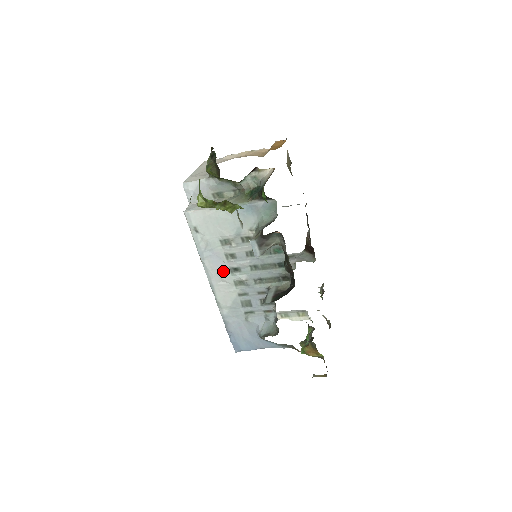
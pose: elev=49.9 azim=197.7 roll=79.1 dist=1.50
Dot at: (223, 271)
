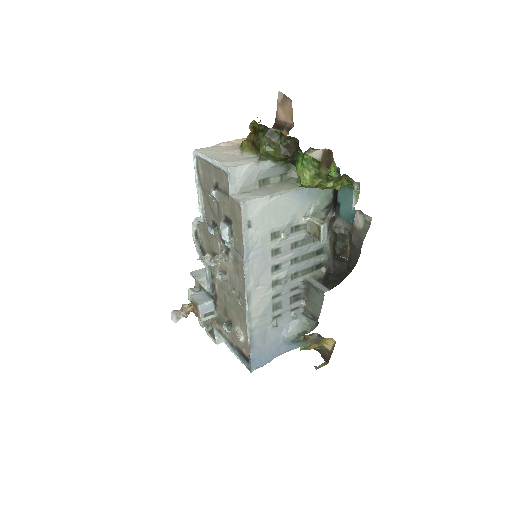
Dot at: (264, 272)
